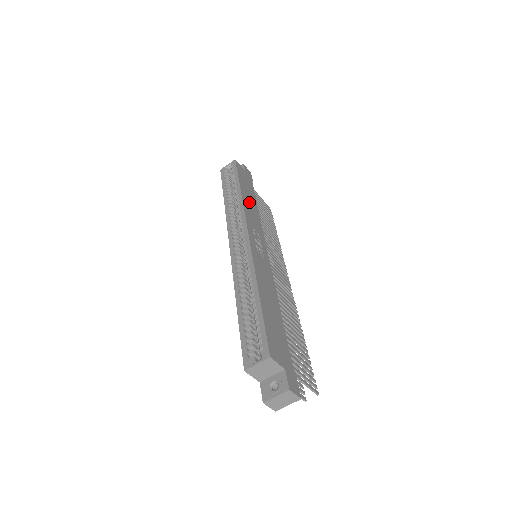
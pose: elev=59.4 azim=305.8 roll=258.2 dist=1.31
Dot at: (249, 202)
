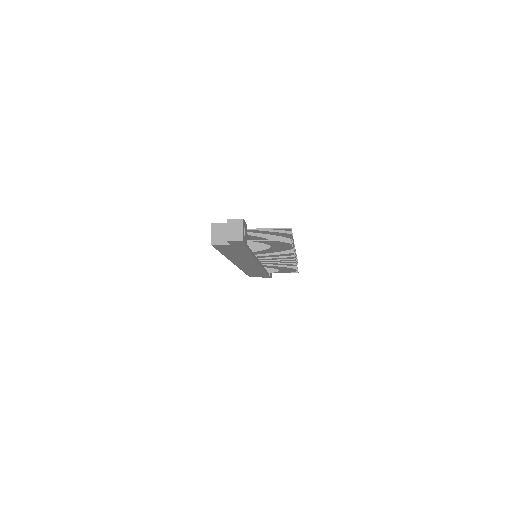
Dot at: occluded
